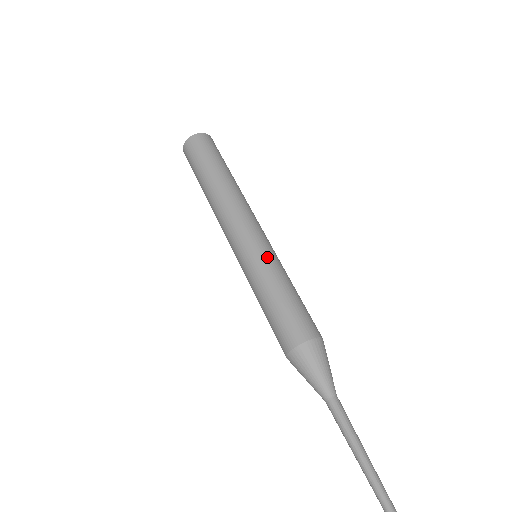
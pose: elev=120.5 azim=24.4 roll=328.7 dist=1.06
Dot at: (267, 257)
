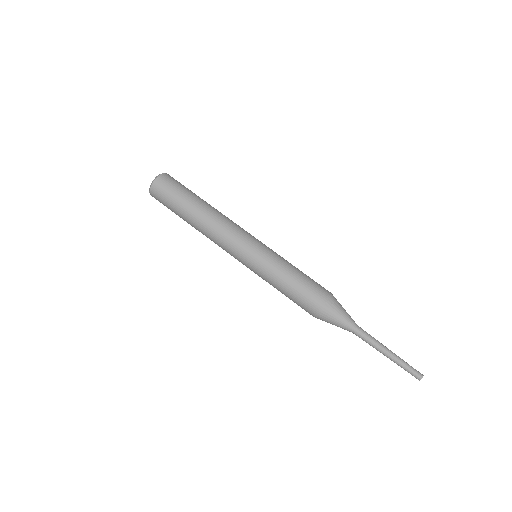
Dot at: (264, 261)
